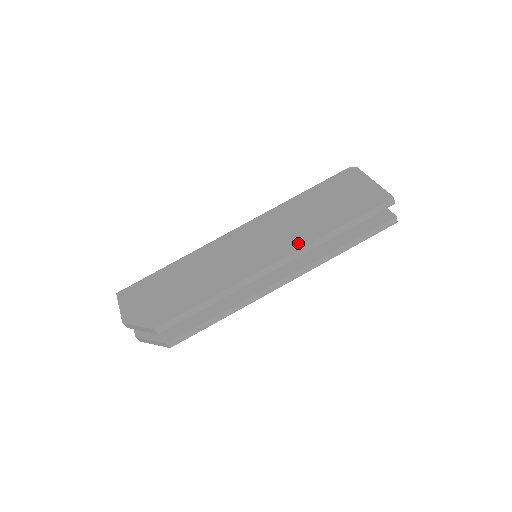
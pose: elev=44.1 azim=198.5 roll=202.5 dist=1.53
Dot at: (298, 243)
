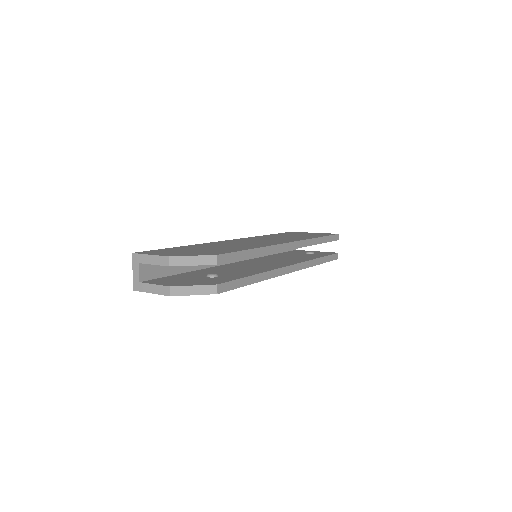
Dot at: (297, 239)
